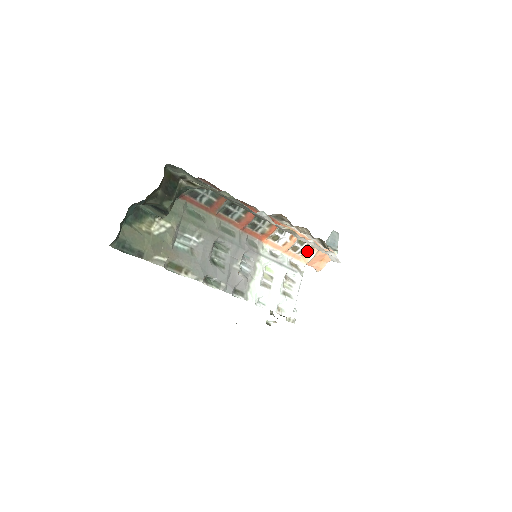
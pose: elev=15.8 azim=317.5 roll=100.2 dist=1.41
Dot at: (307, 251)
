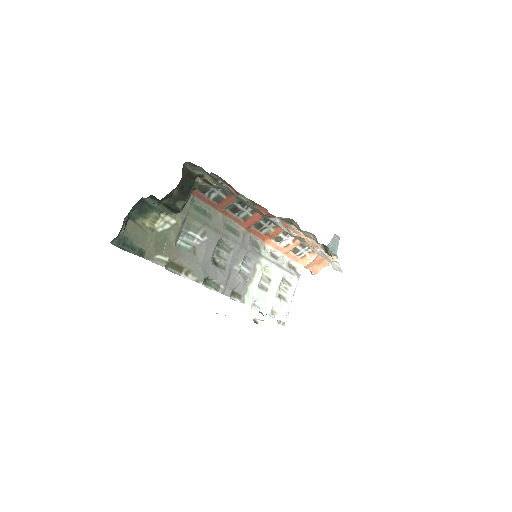
Dot at: (307, 254)
